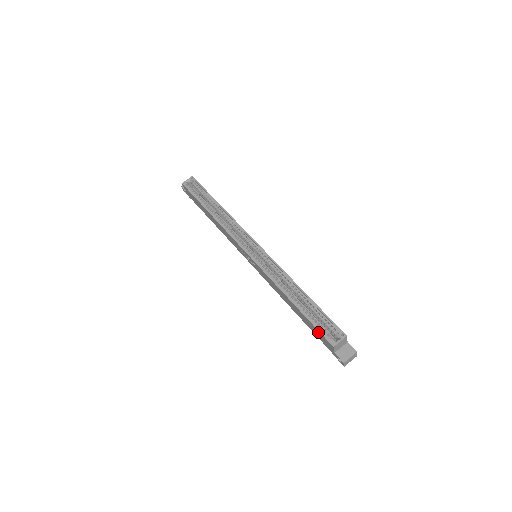
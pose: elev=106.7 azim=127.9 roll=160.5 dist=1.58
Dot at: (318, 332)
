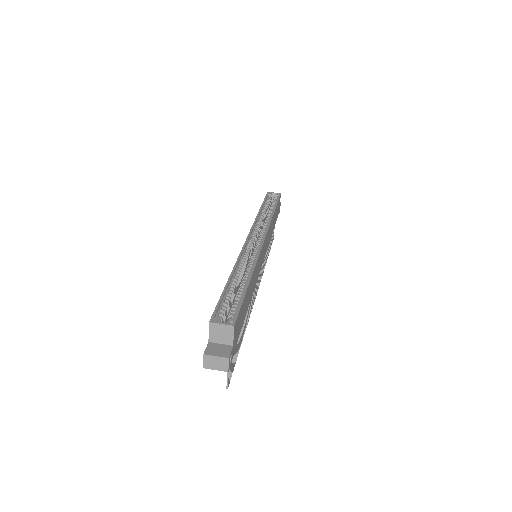
Dot at: occluded
